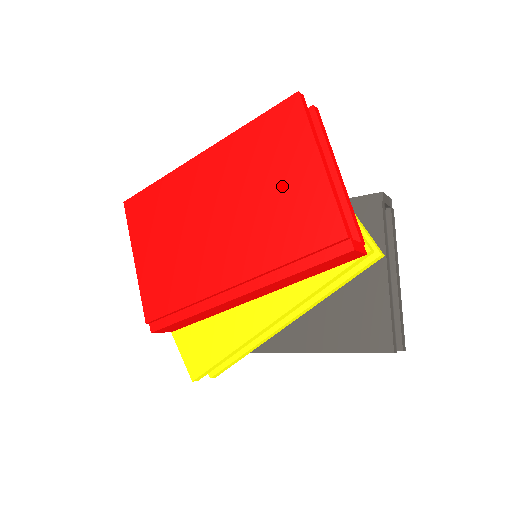
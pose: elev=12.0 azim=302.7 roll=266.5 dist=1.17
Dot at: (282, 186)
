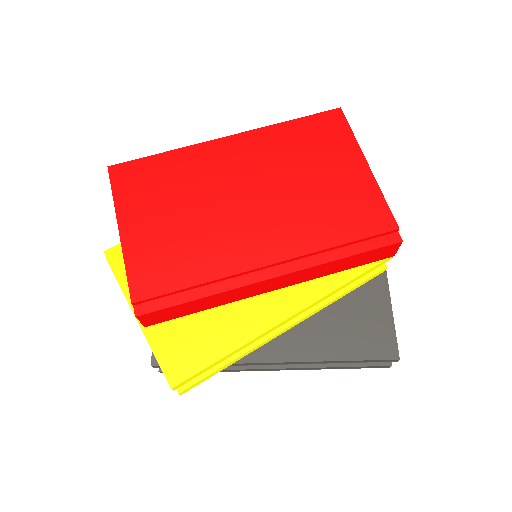
Dot at: (327, 178)
